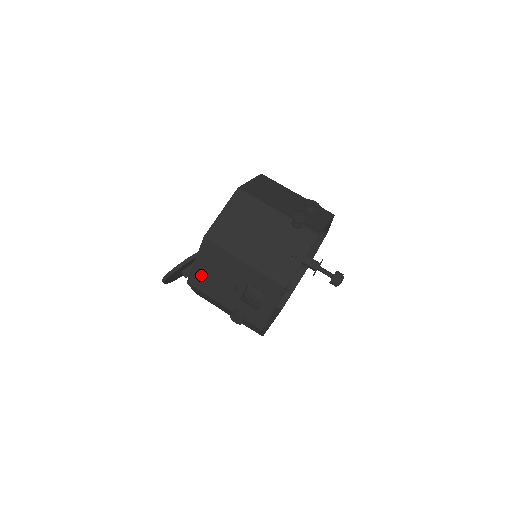
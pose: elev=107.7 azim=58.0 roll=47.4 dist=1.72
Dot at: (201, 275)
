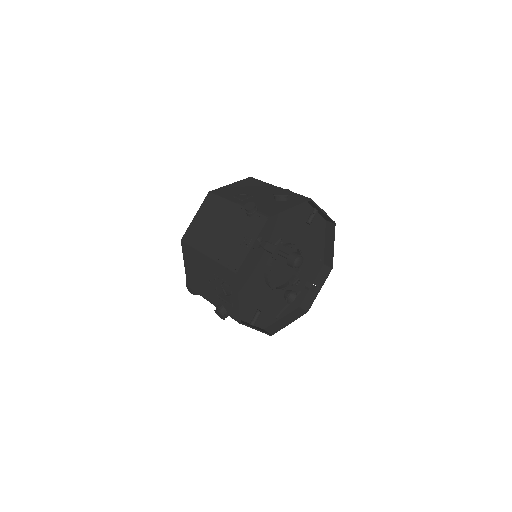
Dot at: (191, 277)
